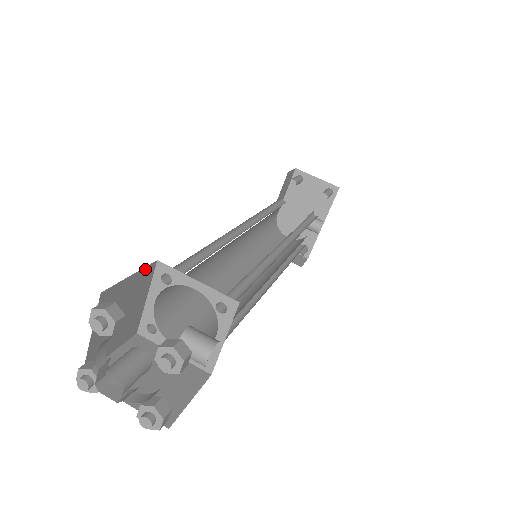
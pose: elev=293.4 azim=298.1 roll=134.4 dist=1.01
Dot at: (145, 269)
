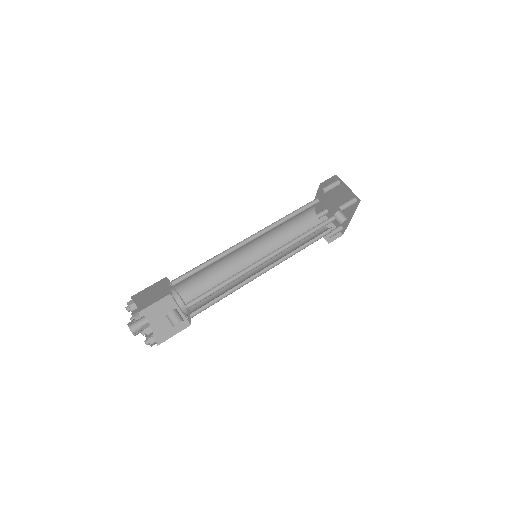
Dot at: (159, 281)
